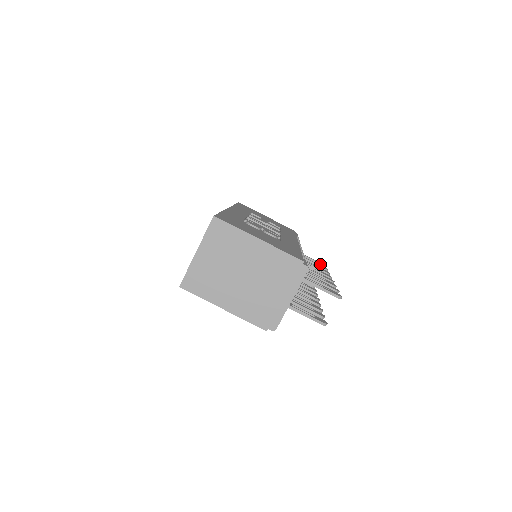
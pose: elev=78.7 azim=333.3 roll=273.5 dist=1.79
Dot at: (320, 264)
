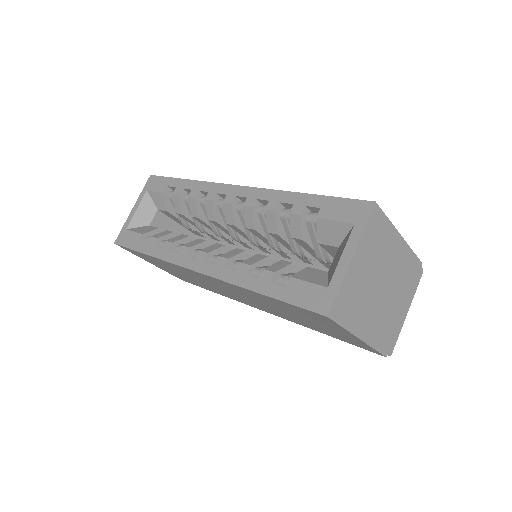
Dot at: occluded
